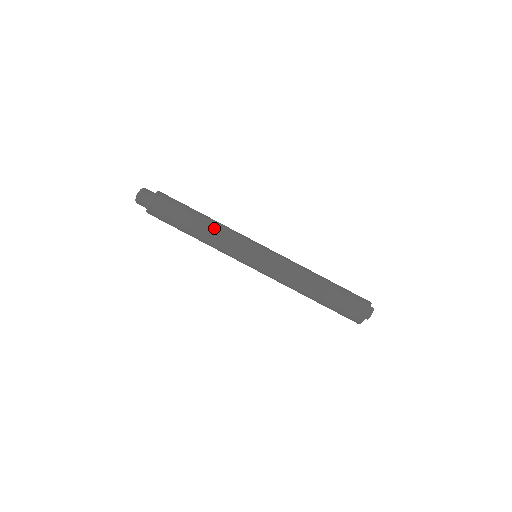
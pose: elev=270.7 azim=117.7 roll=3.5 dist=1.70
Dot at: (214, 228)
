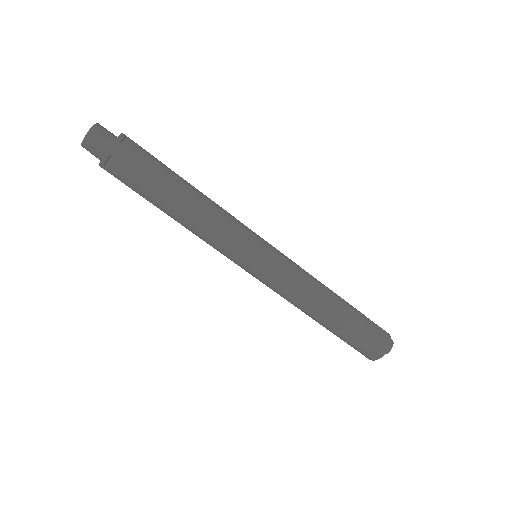
Dot at: (208, 206)
